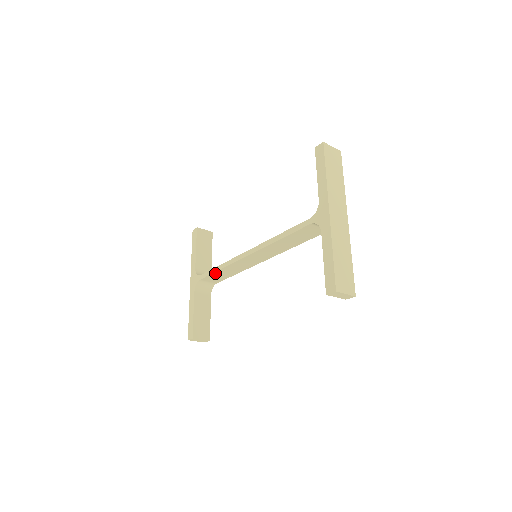
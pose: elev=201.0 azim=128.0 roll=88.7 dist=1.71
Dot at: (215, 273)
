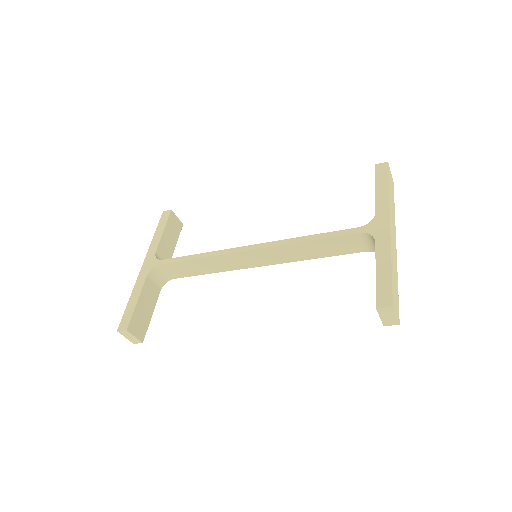
Dot at: (188, 261)
